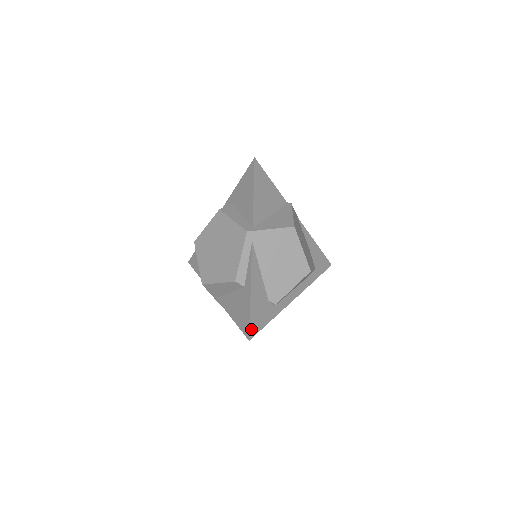
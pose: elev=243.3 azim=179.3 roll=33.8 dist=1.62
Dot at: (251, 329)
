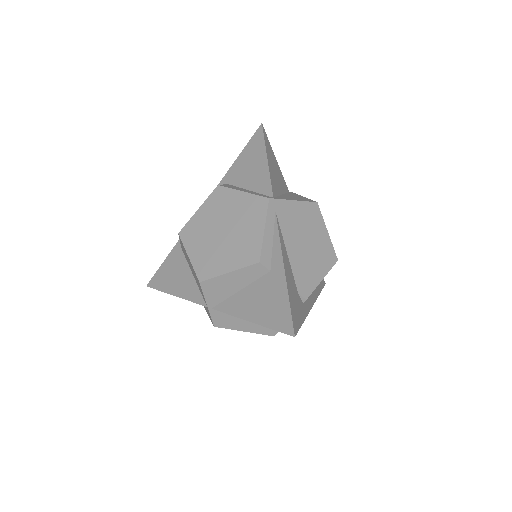
Dot at: (293, 322)
